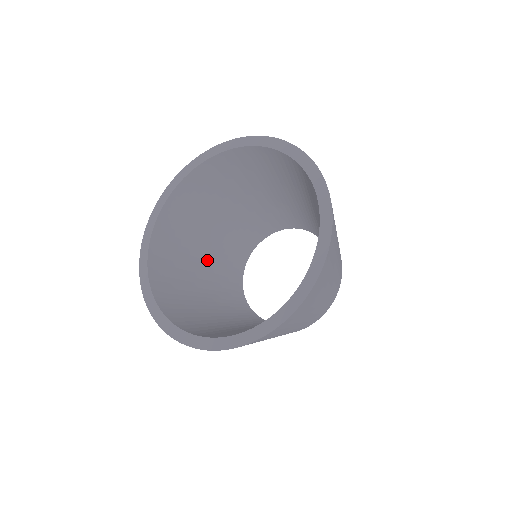
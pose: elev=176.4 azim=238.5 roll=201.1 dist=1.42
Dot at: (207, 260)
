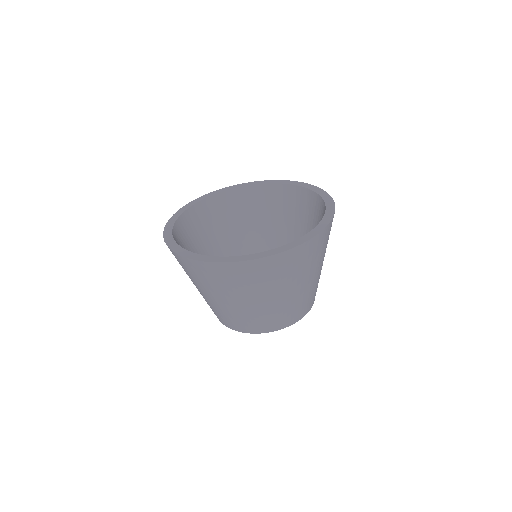
Dot at: occluded
